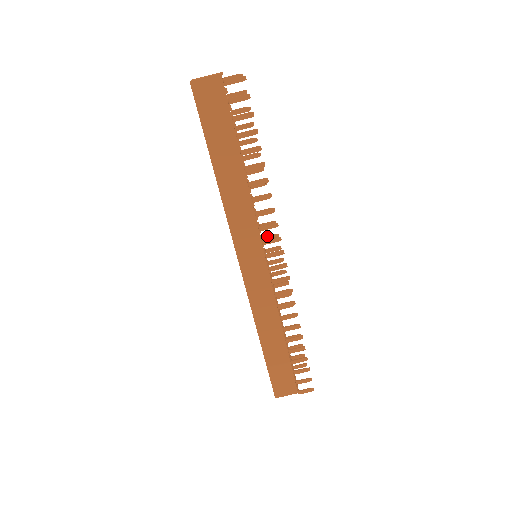
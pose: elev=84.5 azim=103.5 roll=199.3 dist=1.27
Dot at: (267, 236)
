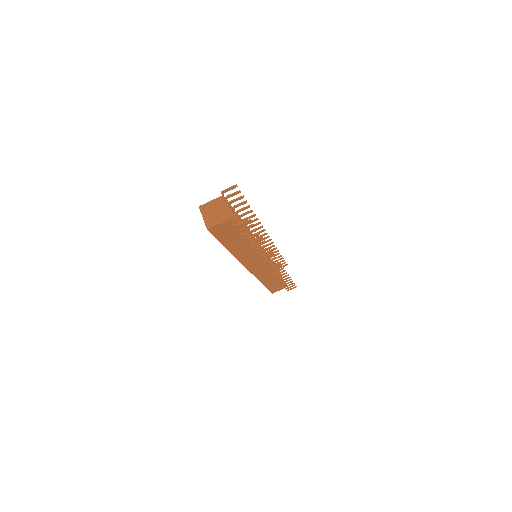
Dot at: (259, 236)
